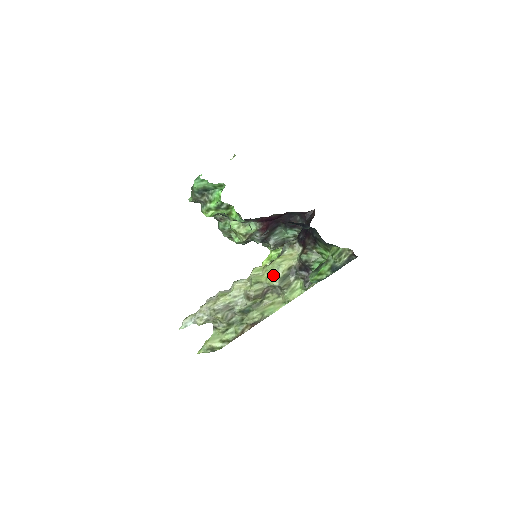
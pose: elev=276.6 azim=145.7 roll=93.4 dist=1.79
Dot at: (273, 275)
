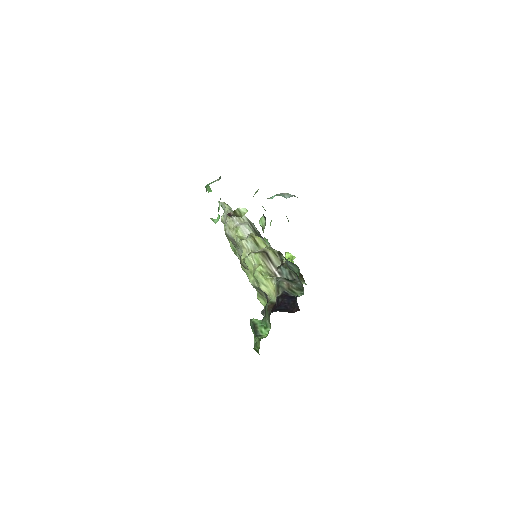
Dot at: (254, 278)
